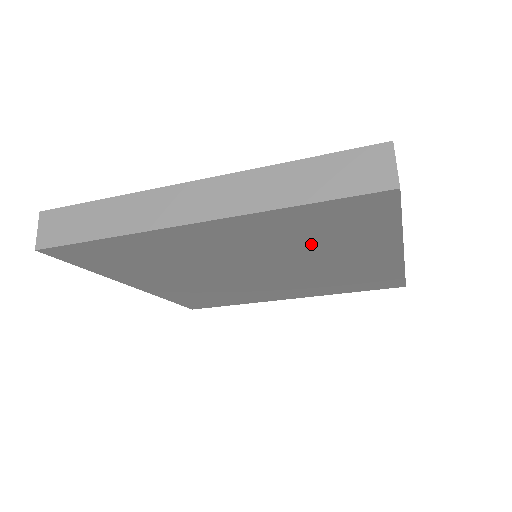
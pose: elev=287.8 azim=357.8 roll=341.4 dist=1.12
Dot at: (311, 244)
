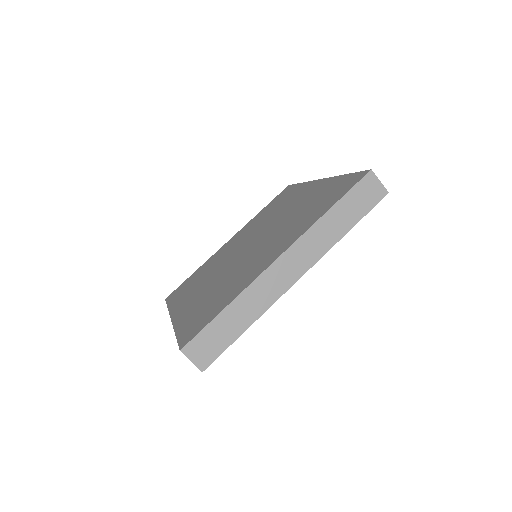
Dot at: occluded
